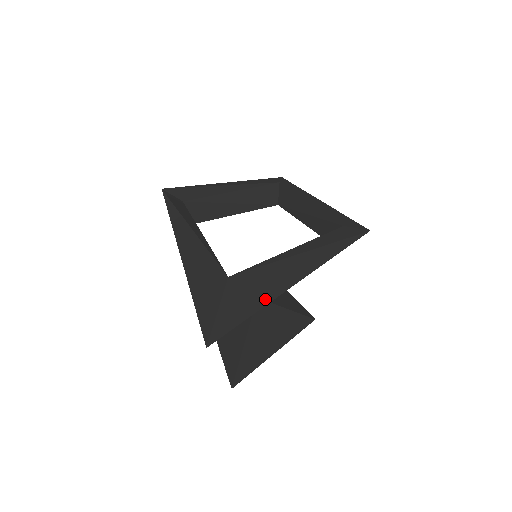
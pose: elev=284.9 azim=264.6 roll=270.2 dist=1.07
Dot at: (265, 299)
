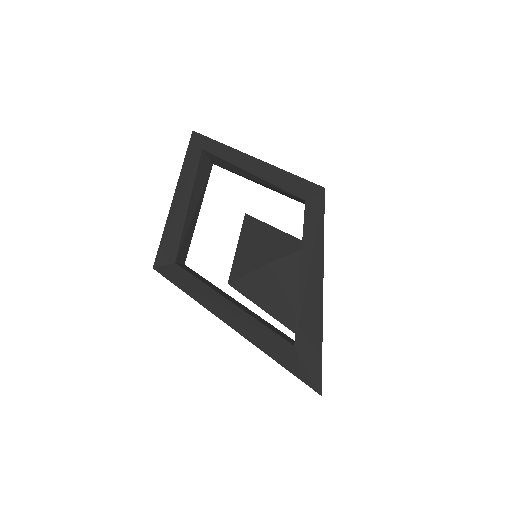
Dot at: (319, 334)
